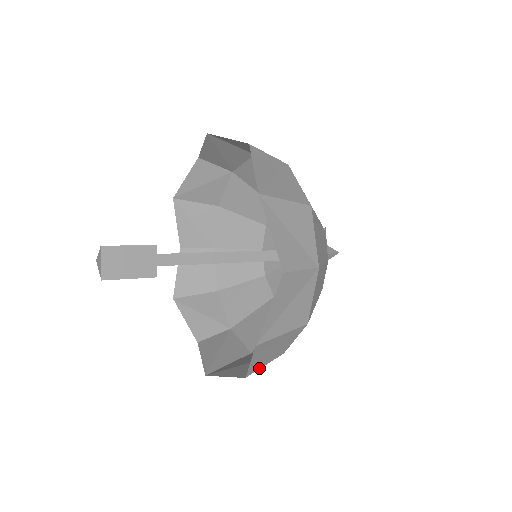
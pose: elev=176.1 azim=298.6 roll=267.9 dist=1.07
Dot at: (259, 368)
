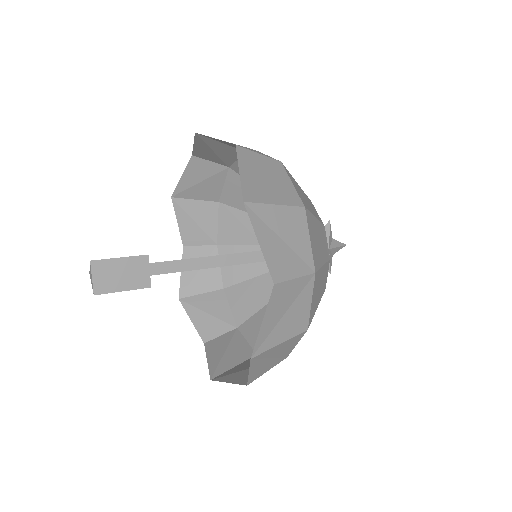
Dot at: (261, 374)
